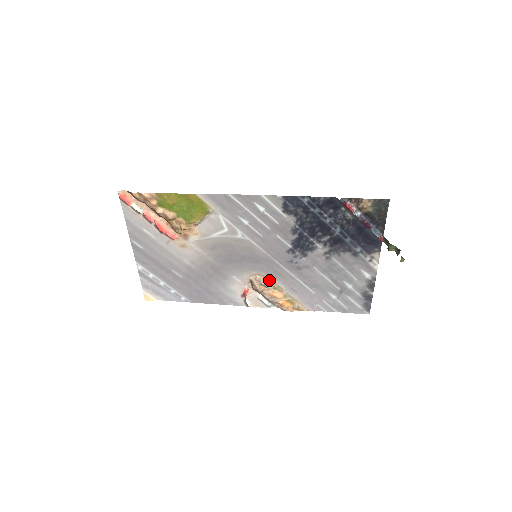
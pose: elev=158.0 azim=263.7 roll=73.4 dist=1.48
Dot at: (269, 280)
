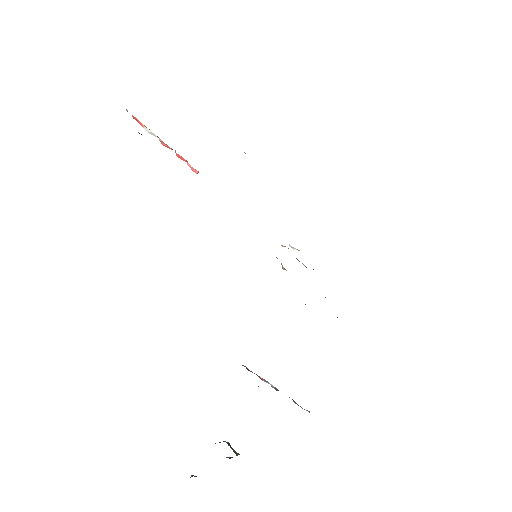
Dot at: occluded
